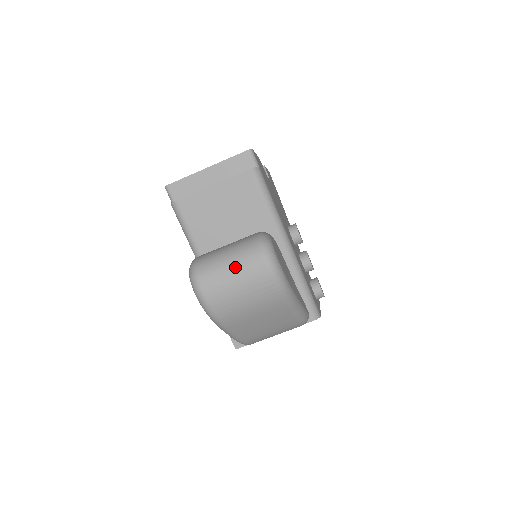
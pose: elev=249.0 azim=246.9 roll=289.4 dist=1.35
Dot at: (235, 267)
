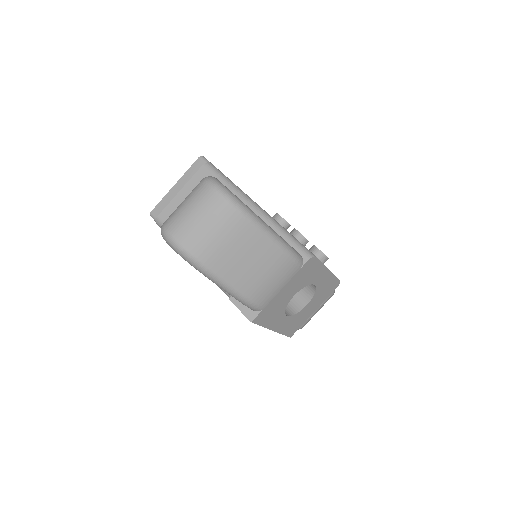
Dot at: (189, 203)
